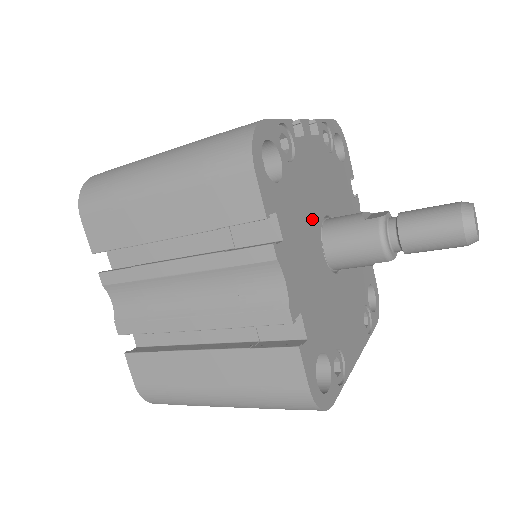
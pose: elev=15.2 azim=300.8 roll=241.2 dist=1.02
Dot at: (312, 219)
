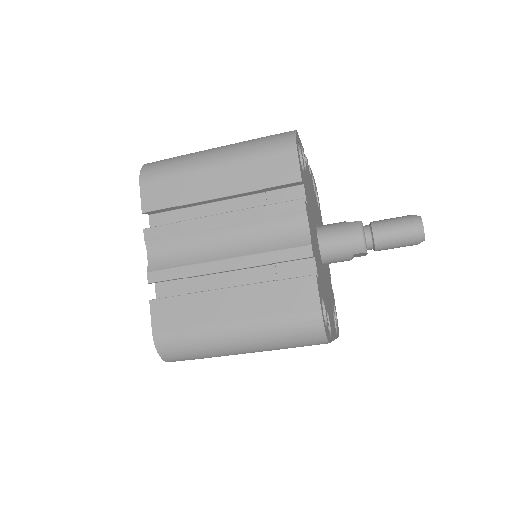
Dot at: (313, 215)
